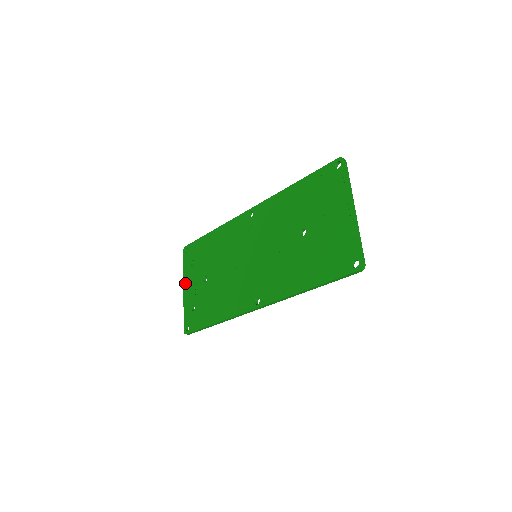
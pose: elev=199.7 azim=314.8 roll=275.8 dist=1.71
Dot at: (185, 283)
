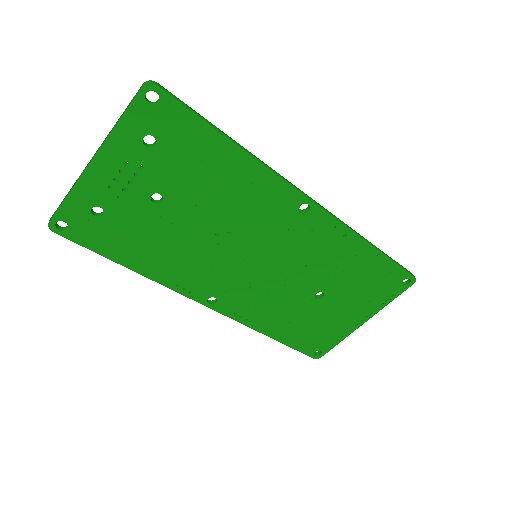
Dot at: (105, 155)
